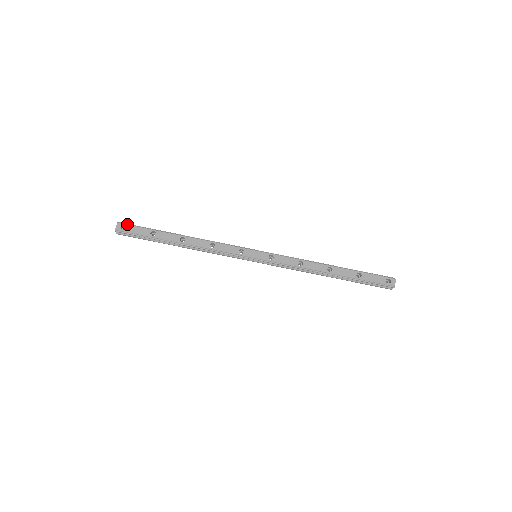
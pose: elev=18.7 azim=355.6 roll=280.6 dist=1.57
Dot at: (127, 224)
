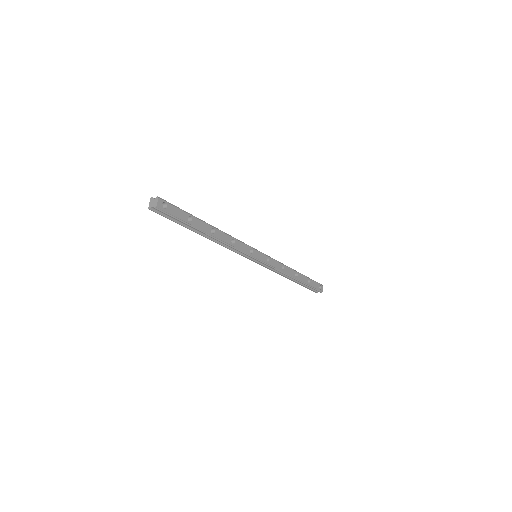
Dot at: (167, 202)
